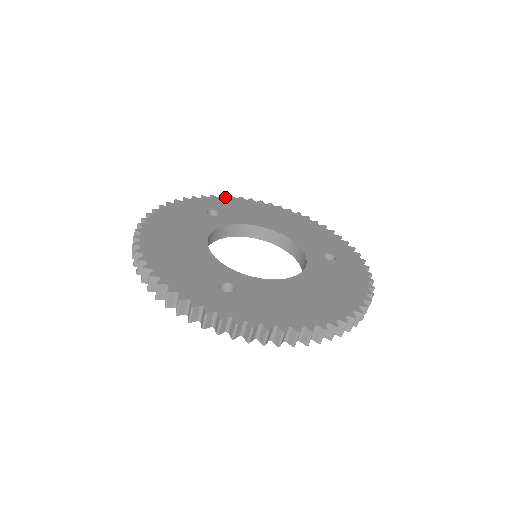
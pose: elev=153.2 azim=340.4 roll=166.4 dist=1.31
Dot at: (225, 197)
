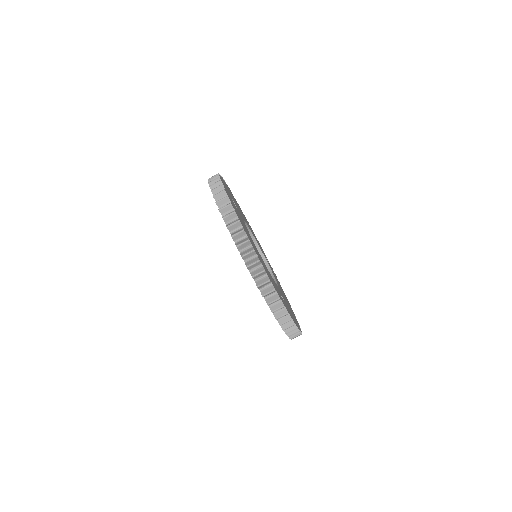
Dot at: (222, 178)
